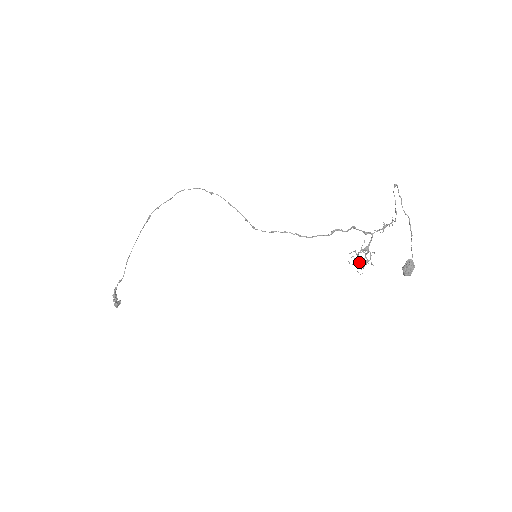
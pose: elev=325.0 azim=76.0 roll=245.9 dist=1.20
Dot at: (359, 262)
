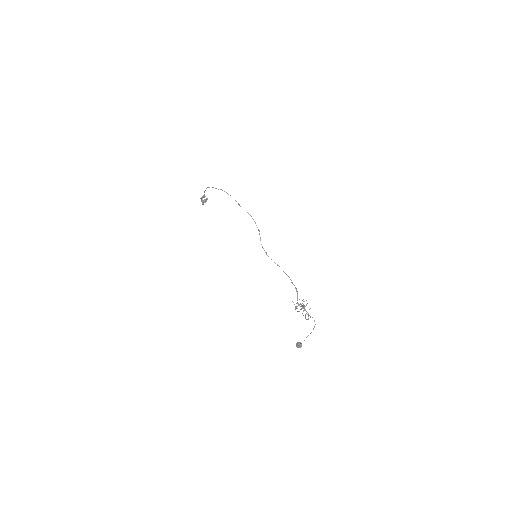
Dot at: occluded
